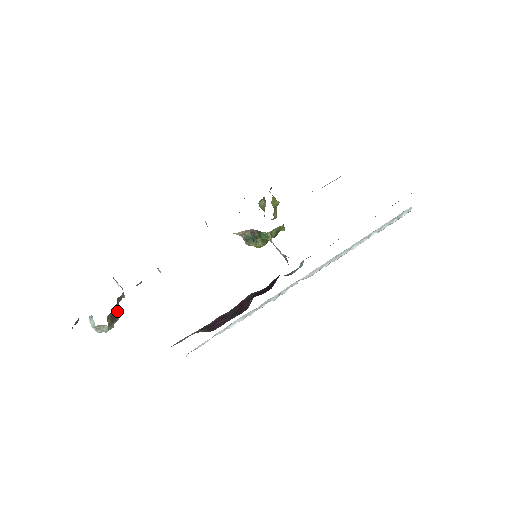
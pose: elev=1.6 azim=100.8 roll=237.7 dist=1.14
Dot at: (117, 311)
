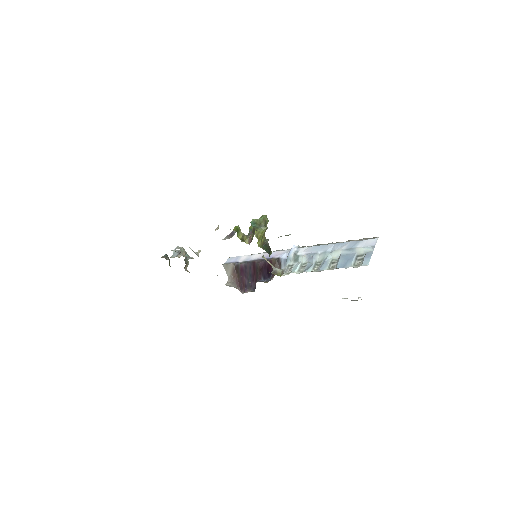
Dot at: occluded
